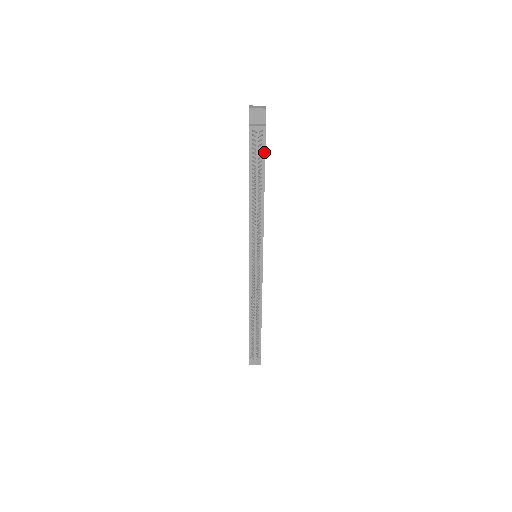
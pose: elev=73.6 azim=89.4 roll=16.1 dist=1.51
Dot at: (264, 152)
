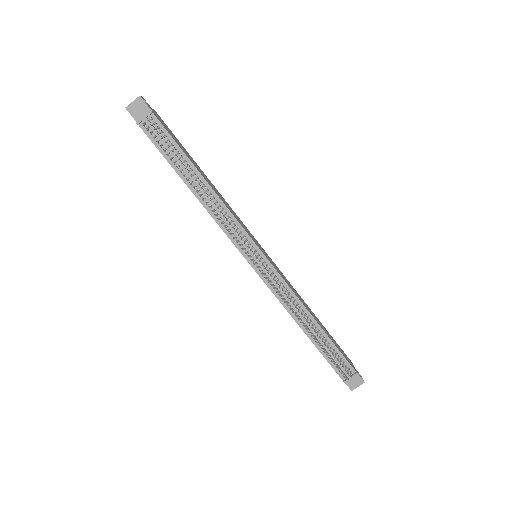
Dot at: (171, 138)
